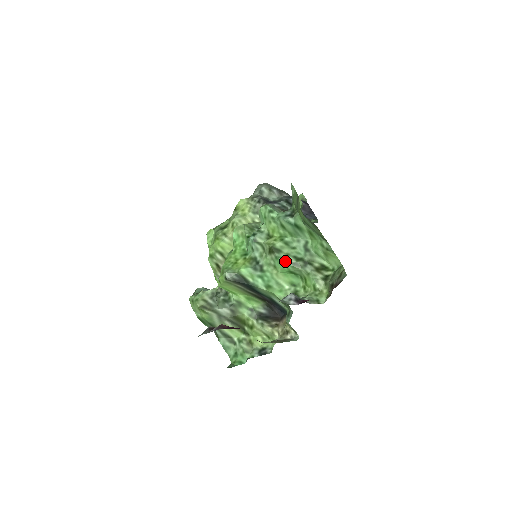
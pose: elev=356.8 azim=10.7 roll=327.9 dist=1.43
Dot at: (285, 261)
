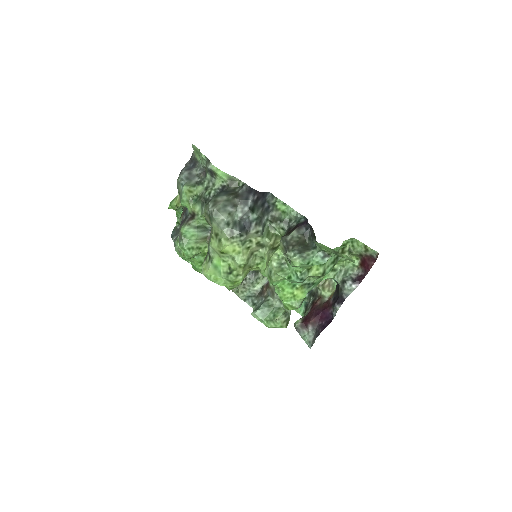
Dot at: (329, 271)
